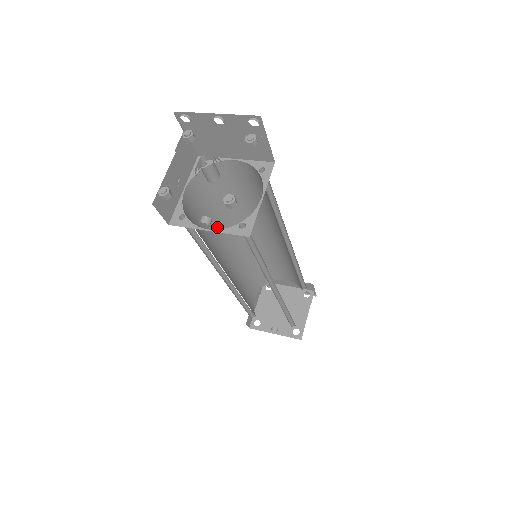
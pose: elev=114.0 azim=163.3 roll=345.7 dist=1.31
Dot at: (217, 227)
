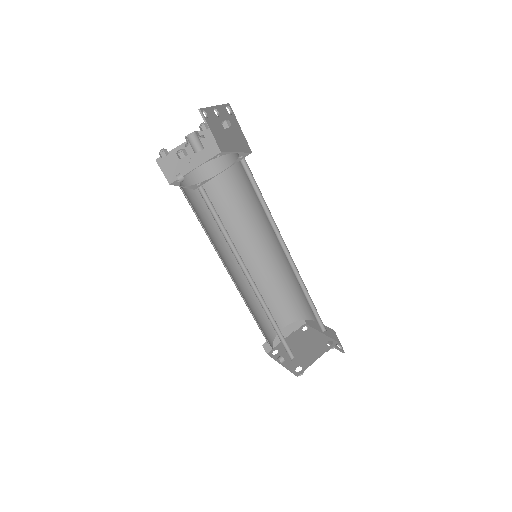
Dot at: (232, 221)
